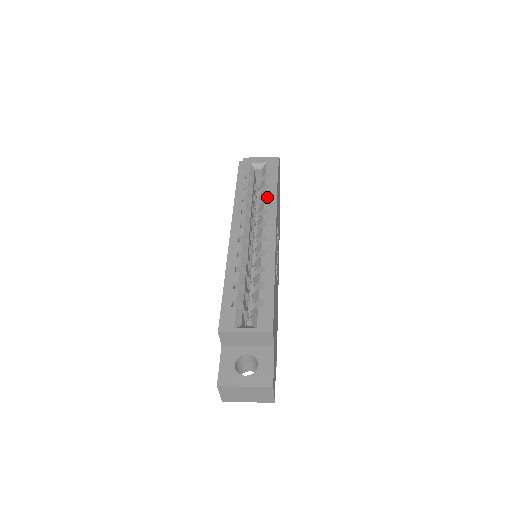
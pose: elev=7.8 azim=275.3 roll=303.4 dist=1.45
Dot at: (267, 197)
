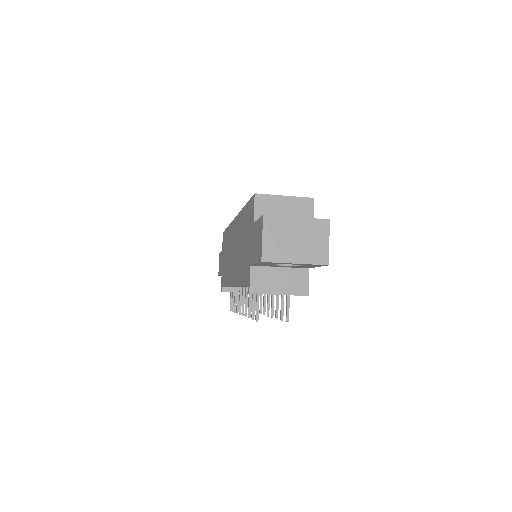
Dot at: occluded
